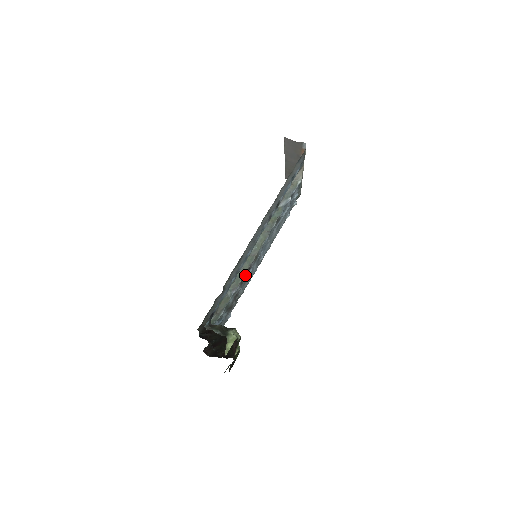
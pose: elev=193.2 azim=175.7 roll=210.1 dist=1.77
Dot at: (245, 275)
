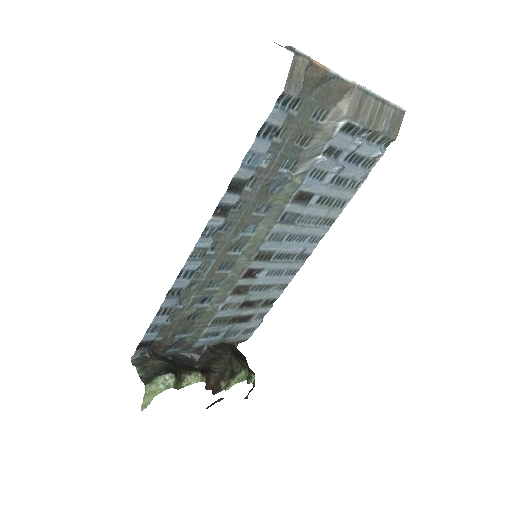
Dot at: (240, 282)
